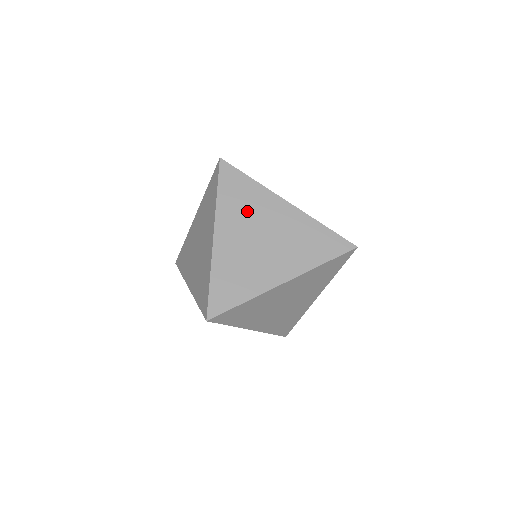
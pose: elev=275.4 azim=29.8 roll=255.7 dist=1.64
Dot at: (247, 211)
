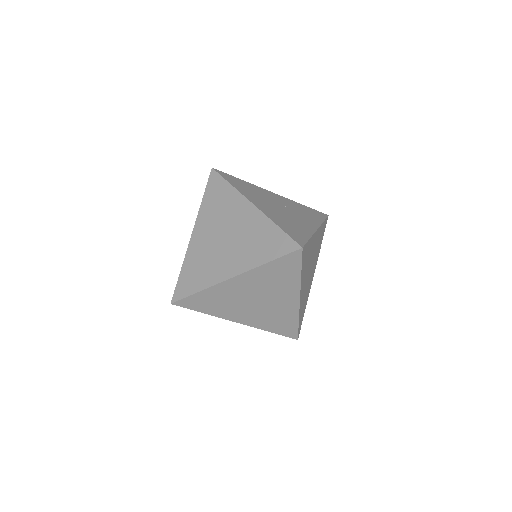
Dot at: (220, 213)
